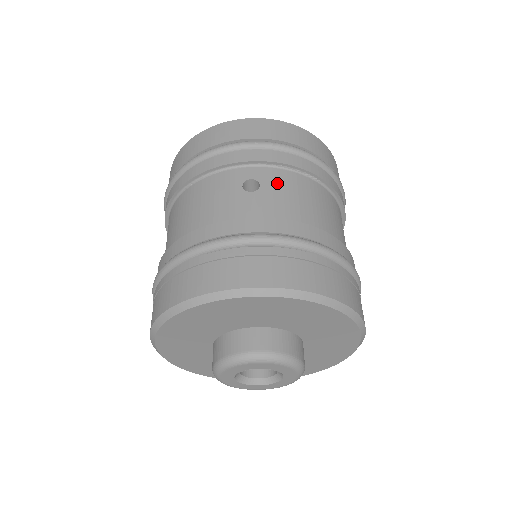
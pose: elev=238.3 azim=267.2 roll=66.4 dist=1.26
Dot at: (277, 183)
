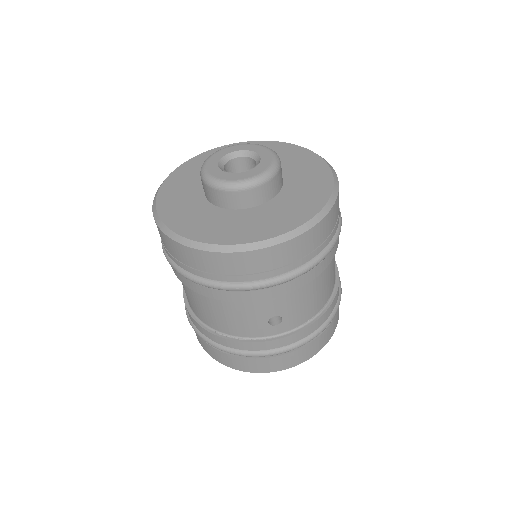
Dot at: occluded
